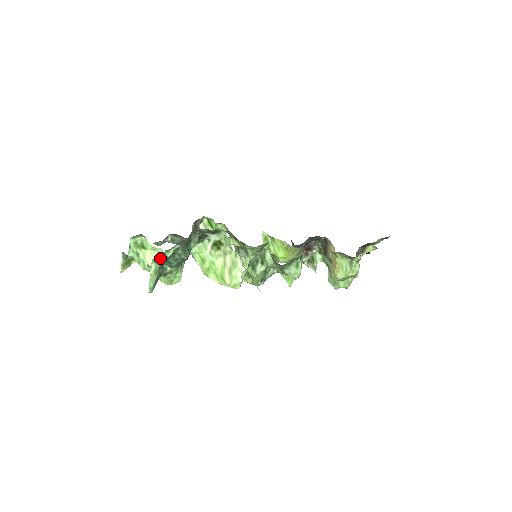
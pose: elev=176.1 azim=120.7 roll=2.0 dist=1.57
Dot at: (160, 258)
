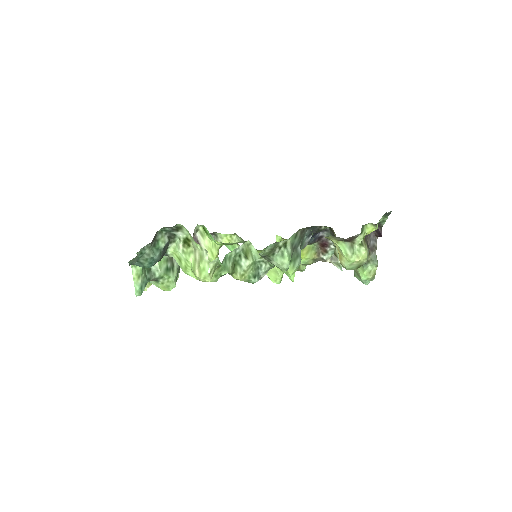
Dot at: occluded
